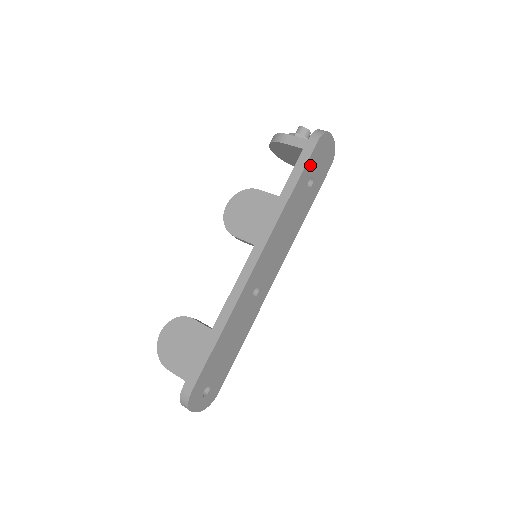
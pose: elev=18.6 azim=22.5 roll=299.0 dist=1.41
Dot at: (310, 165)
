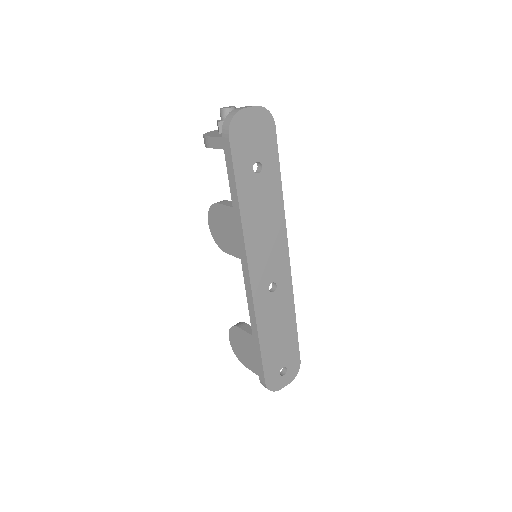
Dot at: (240, 160)
